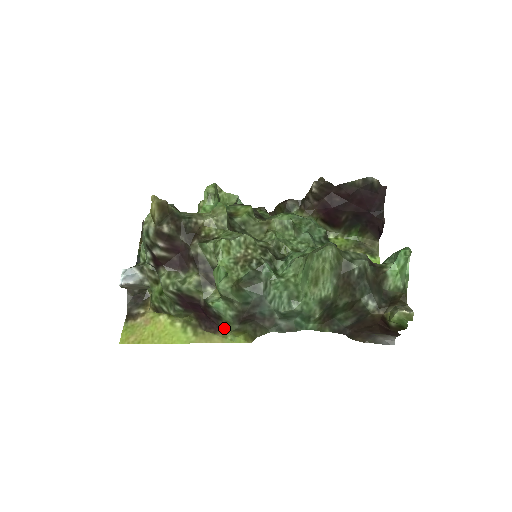
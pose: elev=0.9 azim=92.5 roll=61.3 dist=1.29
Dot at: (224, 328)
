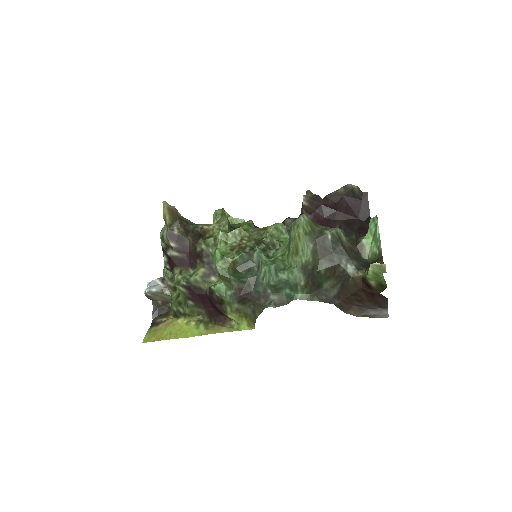
Dot at: (227, 312)
